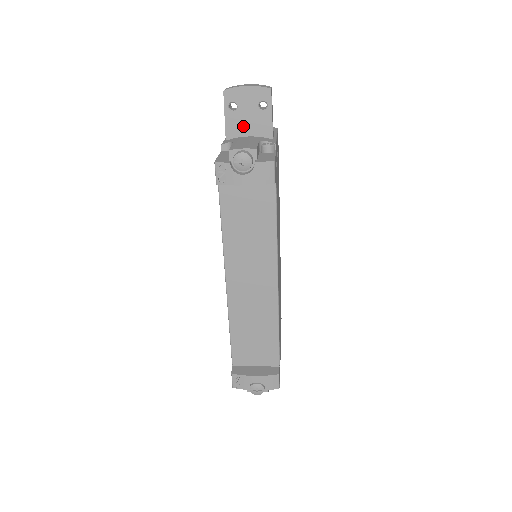
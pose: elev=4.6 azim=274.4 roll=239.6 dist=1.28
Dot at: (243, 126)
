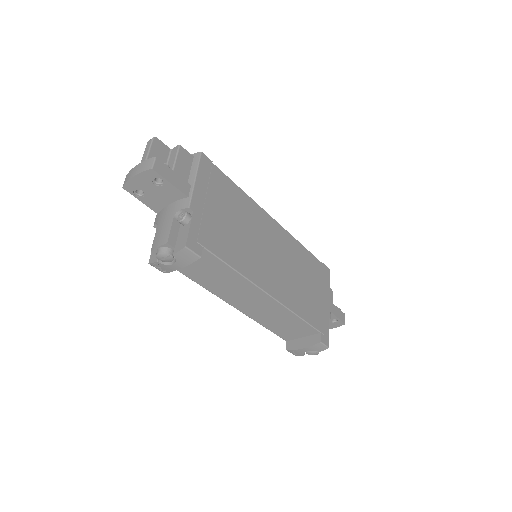
Dot at: (159, 200)
